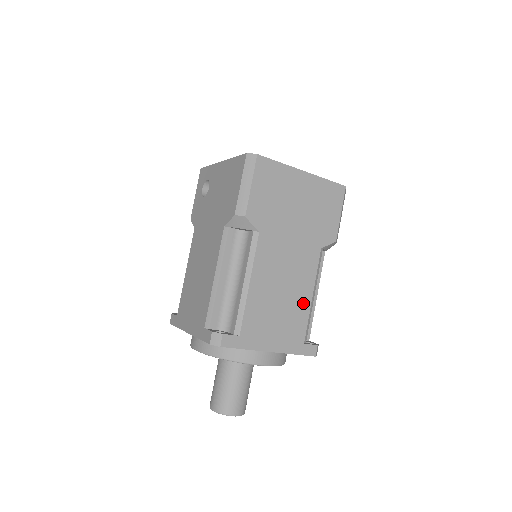
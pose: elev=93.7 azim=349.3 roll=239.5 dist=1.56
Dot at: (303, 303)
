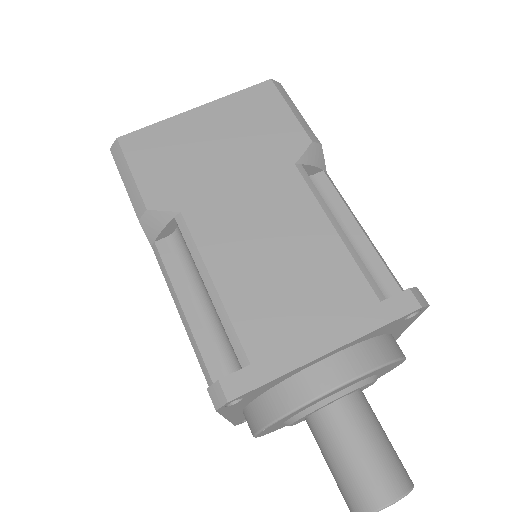
Dot at: (326, 248)
